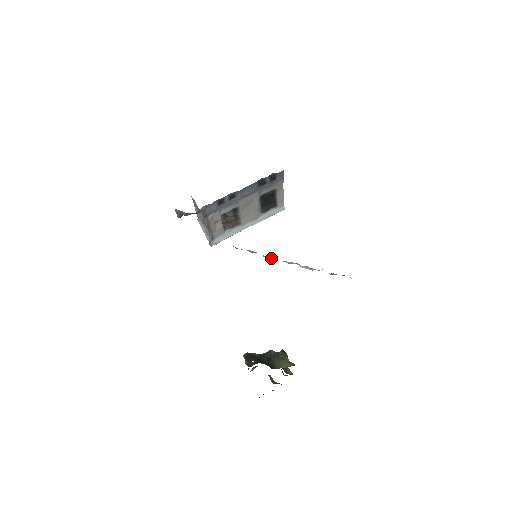
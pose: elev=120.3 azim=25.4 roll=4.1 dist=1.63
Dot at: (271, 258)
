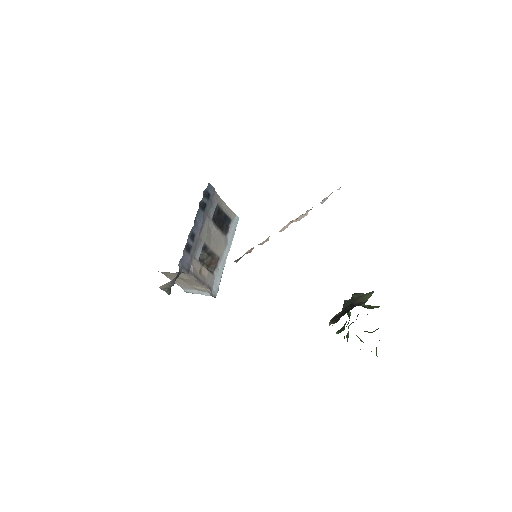
Dot at: (268, 240)
